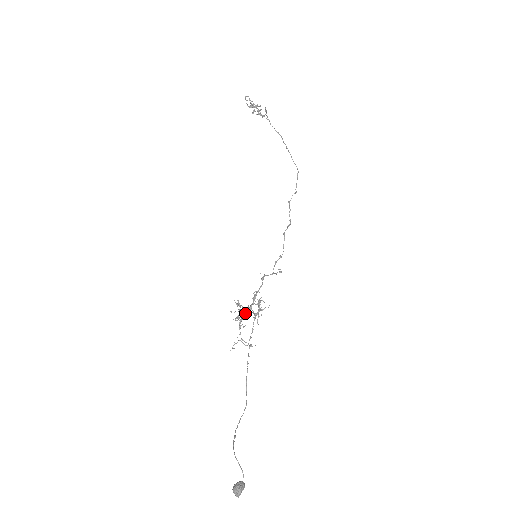
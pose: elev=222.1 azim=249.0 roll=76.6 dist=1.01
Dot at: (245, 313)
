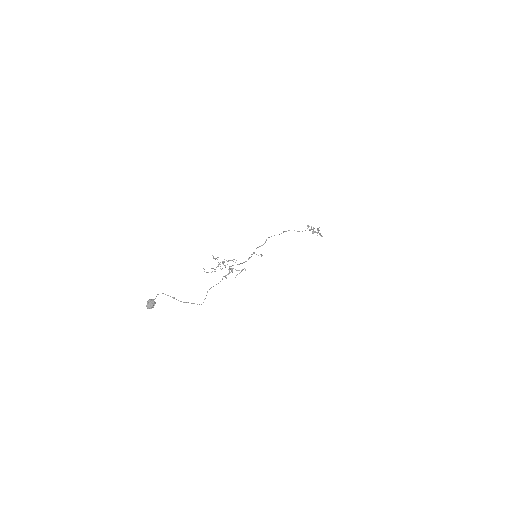
Dot at: (223, 262)
